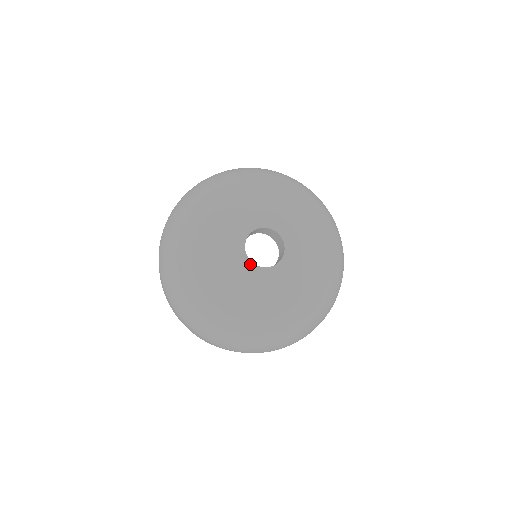
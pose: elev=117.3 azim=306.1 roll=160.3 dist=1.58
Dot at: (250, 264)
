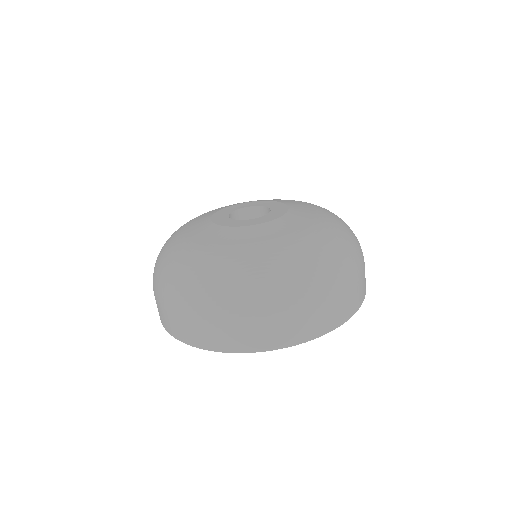
Dot at: (228, 219)
